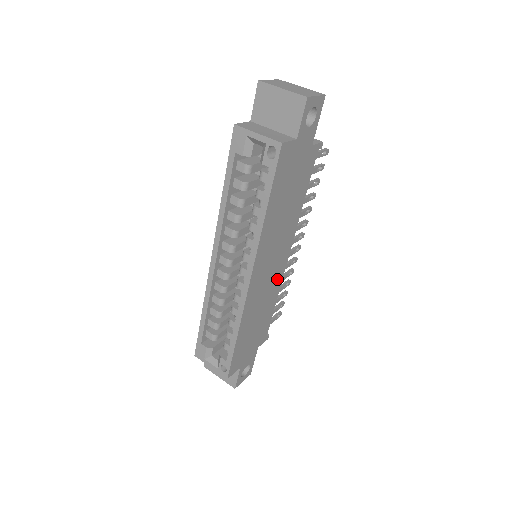
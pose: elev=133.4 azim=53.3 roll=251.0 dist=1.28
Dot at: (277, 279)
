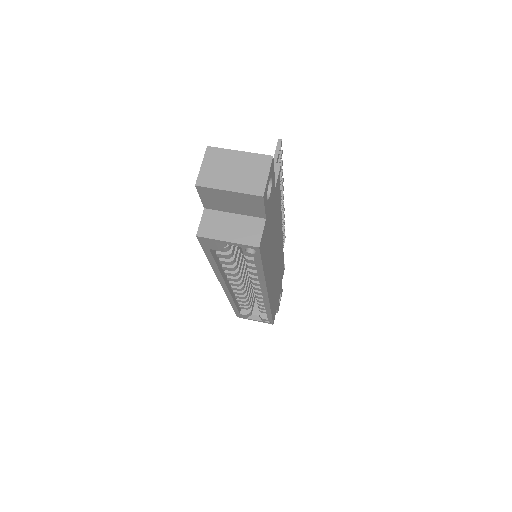
Dot at: (280, 252)
